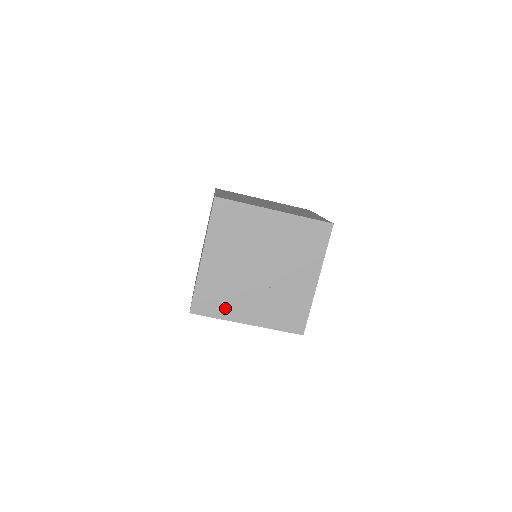
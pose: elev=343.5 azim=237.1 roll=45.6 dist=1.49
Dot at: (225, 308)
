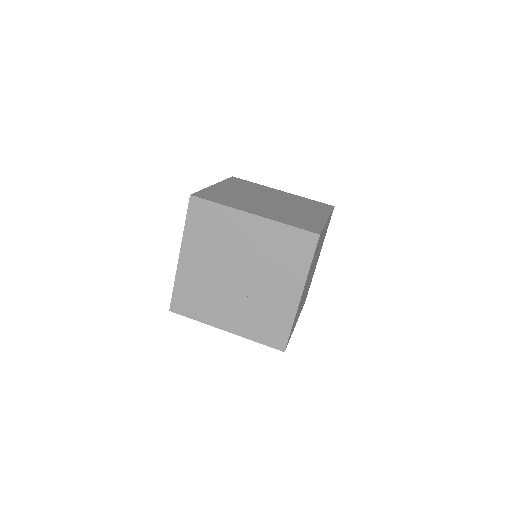
Dot at: (203, 311)
